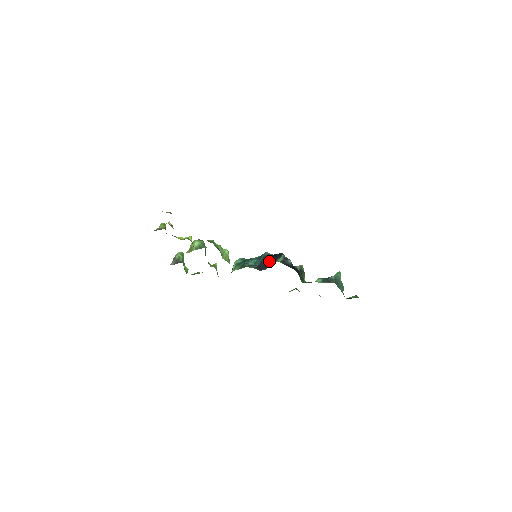
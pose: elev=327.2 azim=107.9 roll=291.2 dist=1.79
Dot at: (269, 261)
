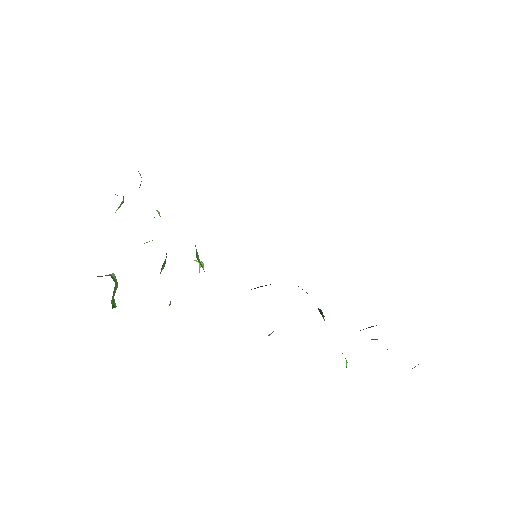
Dot at: occluded
